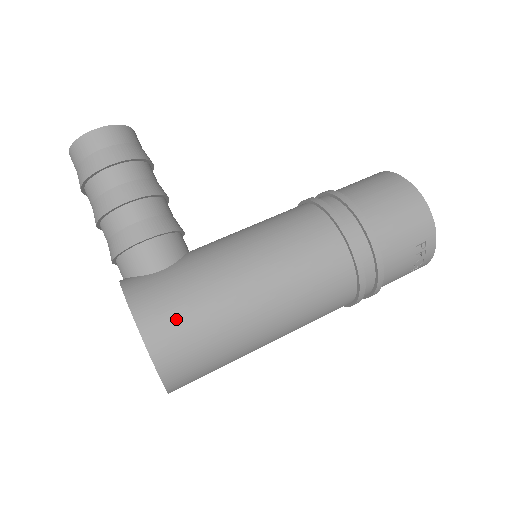
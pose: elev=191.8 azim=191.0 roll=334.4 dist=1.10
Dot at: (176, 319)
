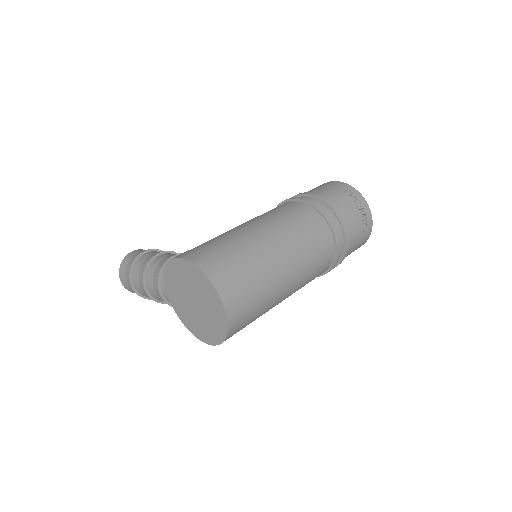
Dot at: (201, 247)
